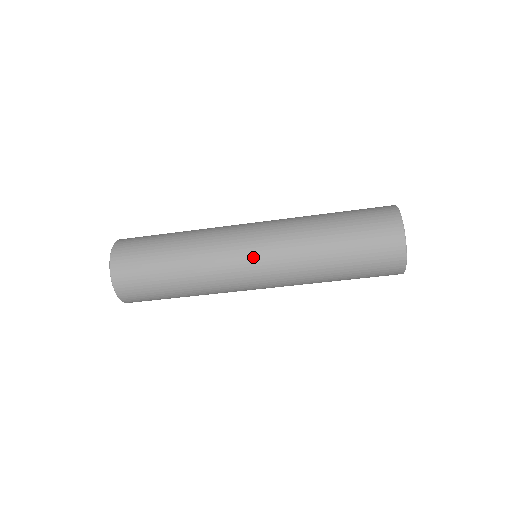
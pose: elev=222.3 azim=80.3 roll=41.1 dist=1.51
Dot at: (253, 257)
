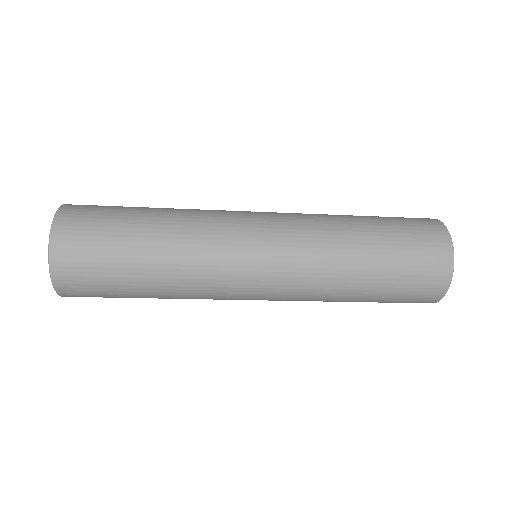
Dot at: (259, 295)
